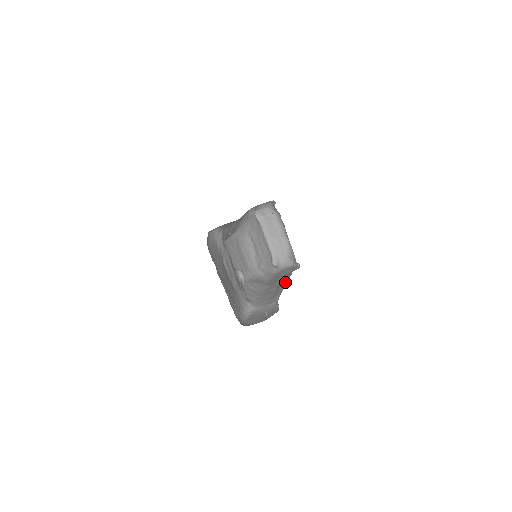
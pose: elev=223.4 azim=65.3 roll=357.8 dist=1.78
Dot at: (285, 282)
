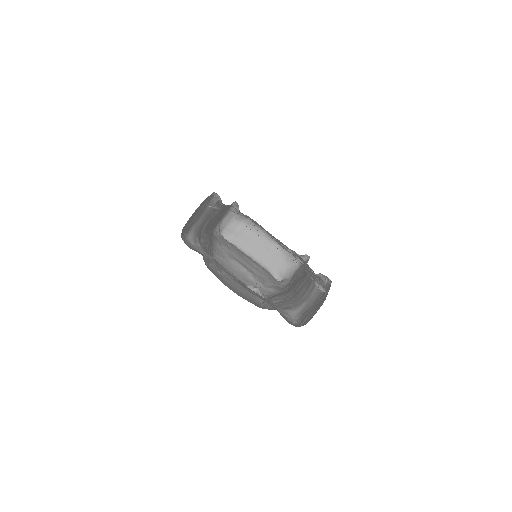
Dot at: (308, 270)
